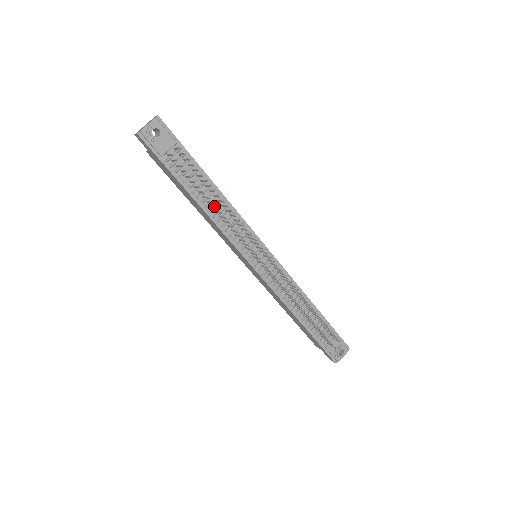
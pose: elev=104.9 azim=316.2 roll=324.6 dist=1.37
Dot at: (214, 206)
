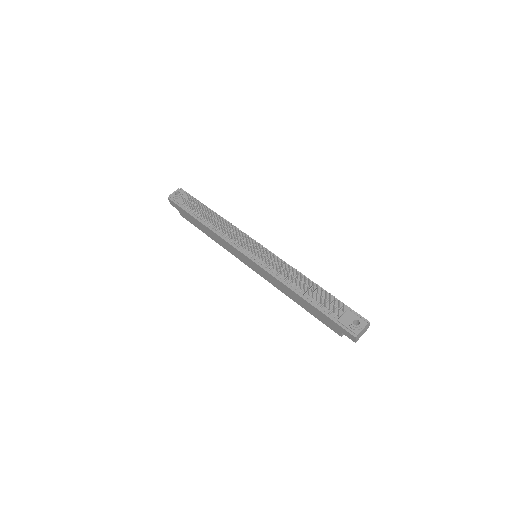
Dot at: occluded
